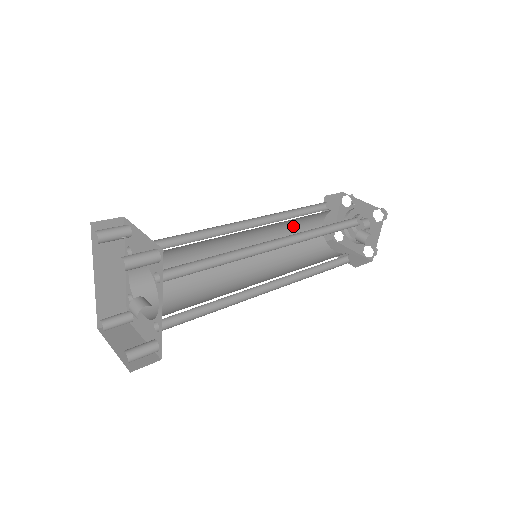
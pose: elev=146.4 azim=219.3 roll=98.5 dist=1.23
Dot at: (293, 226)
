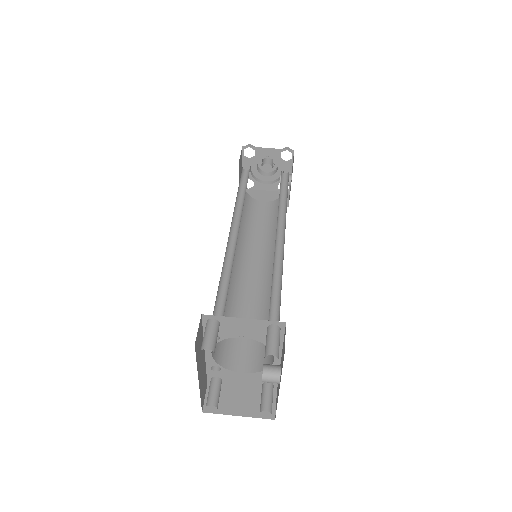
Dot at: occluded
